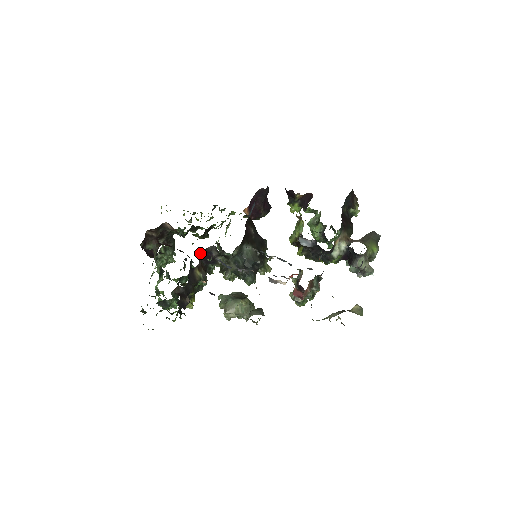
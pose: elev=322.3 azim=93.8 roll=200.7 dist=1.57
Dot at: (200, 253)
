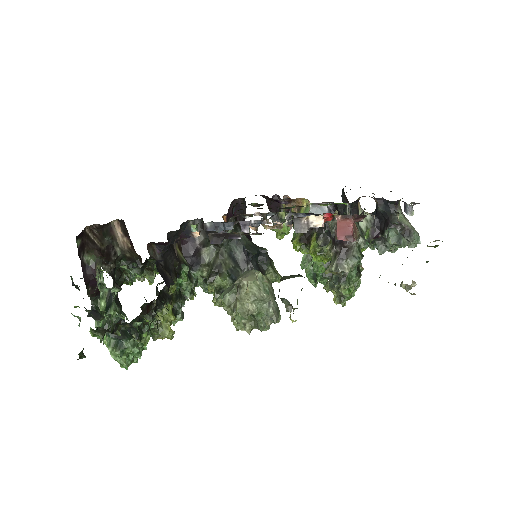
Dot at: occluded
